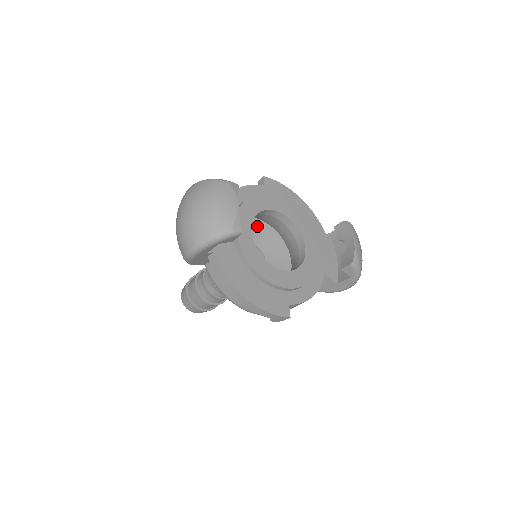
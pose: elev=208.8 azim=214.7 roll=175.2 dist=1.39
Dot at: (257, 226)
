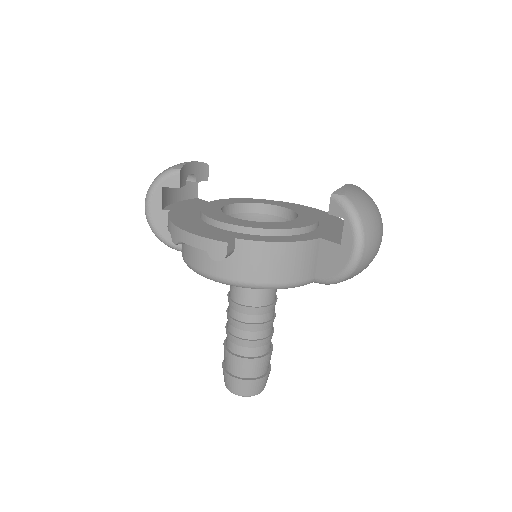
Dot at: occluded
